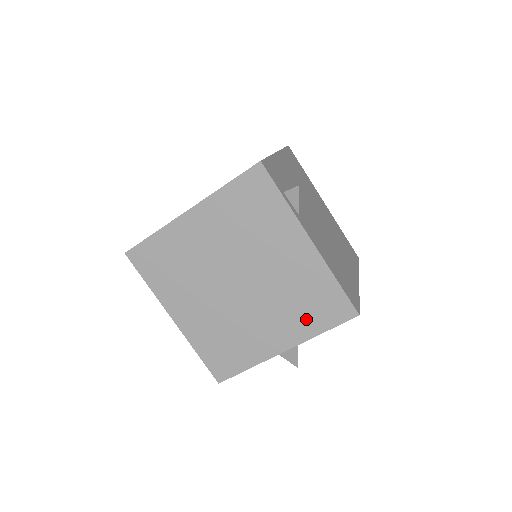
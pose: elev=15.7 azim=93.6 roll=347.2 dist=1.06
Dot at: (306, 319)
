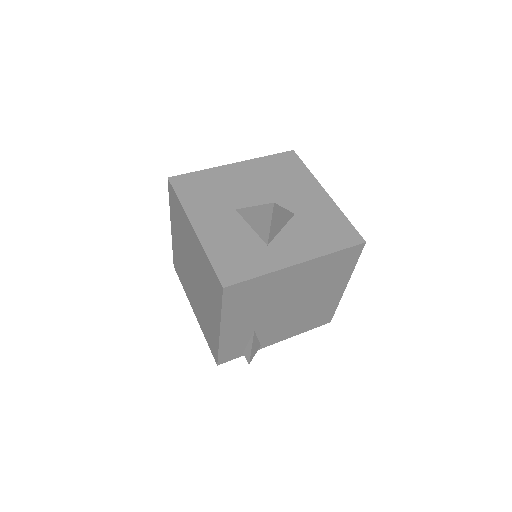
Dot at: occluded
